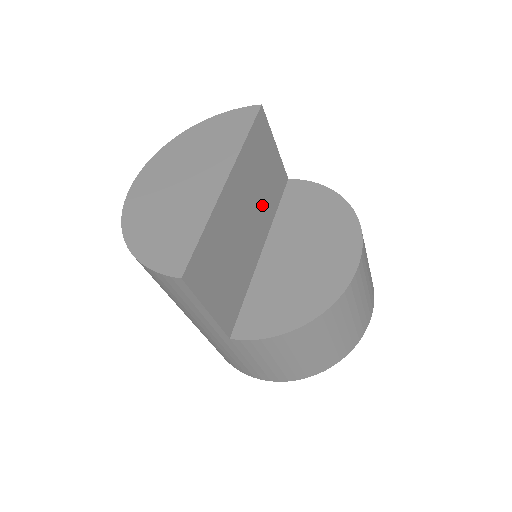
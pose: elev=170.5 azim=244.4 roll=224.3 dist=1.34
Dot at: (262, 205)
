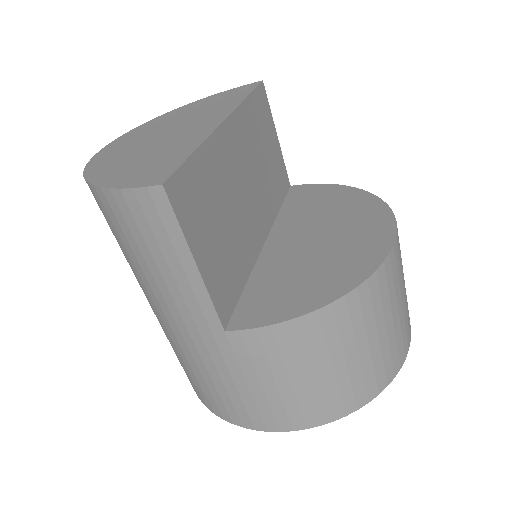
Dot at: (264, 188)
